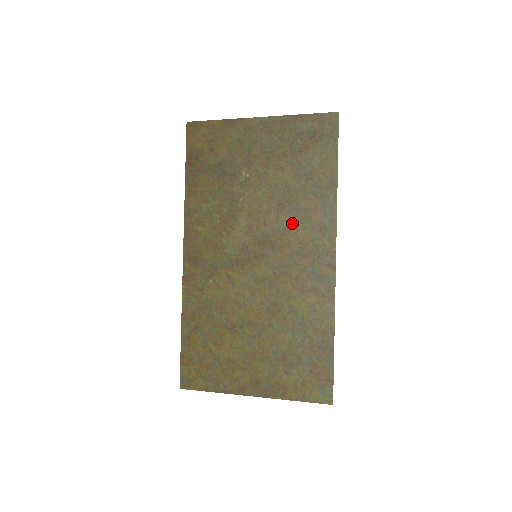
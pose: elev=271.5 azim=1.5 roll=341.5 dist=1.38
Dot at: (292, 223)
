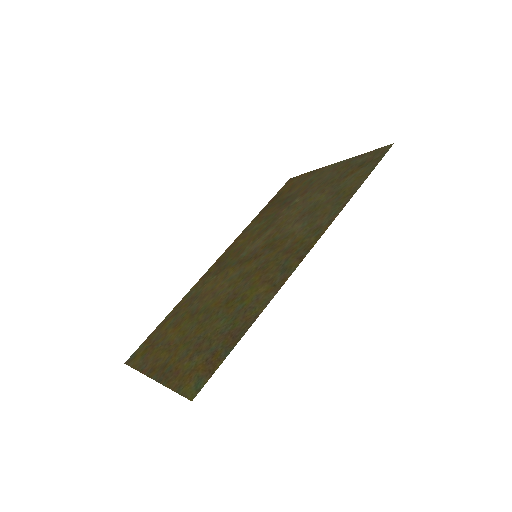
Dot at: (299, 228)
